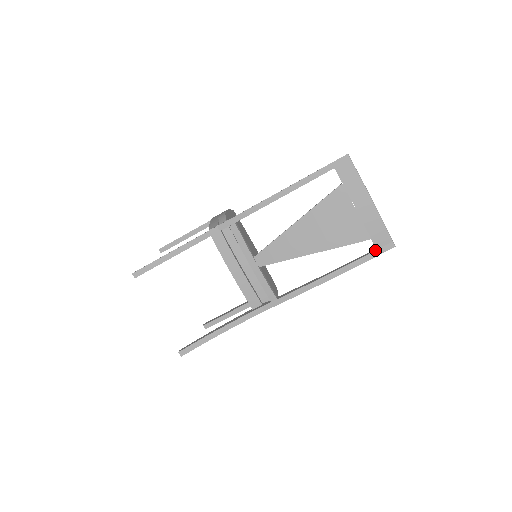
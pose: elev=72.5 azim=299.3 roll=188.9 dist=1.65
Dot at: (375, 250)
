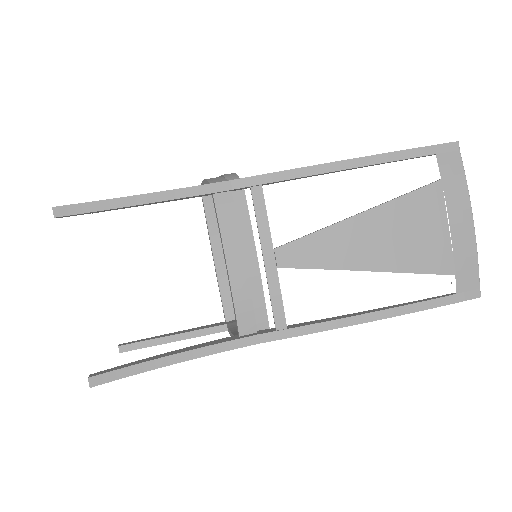
Dot at: (454, 293)
